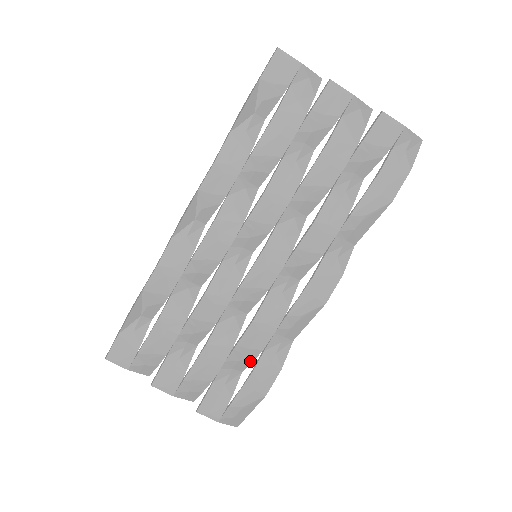
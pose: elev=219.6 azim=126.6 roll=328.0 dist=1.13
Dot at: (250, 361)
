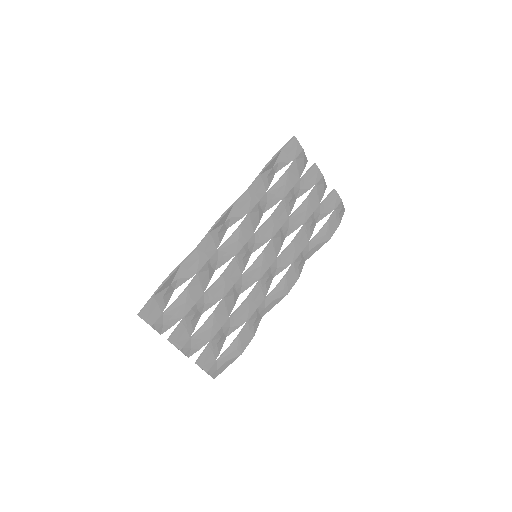
Dot at: (236, 328)
